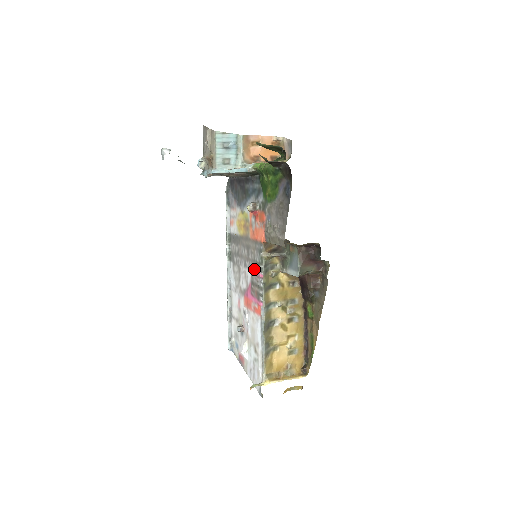
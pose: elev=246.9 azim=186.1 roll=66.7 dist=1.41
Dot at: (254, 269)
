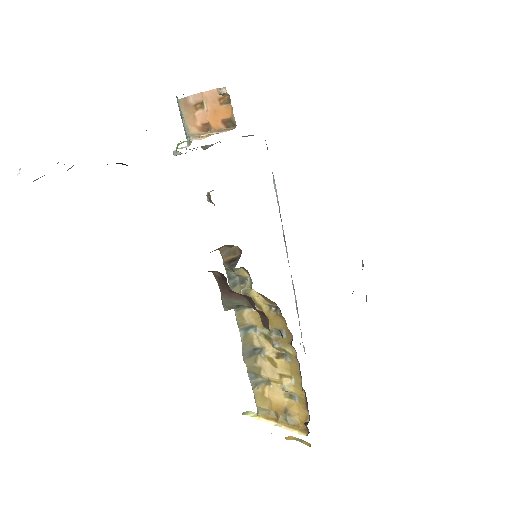
Dot at: occluded
